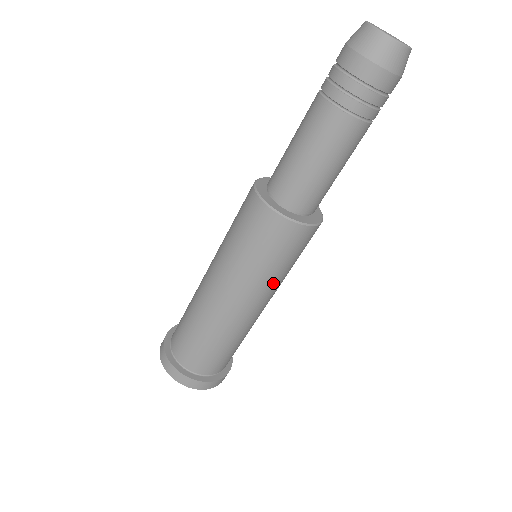
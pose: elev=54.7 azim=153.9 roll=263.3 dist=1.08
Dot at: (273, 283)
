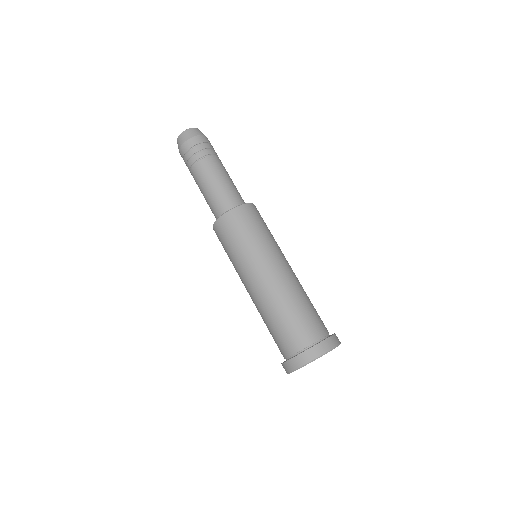
Dot at: (277, 245)
